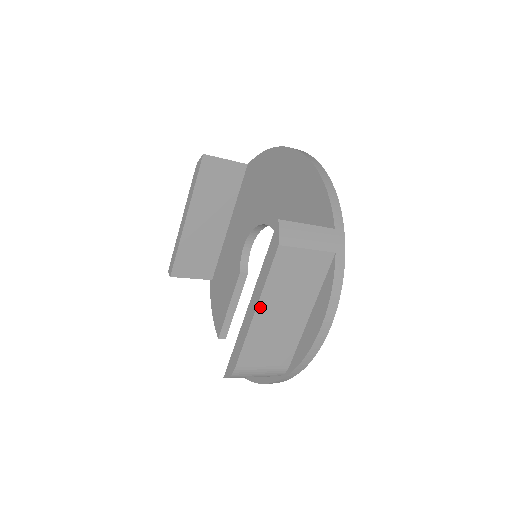
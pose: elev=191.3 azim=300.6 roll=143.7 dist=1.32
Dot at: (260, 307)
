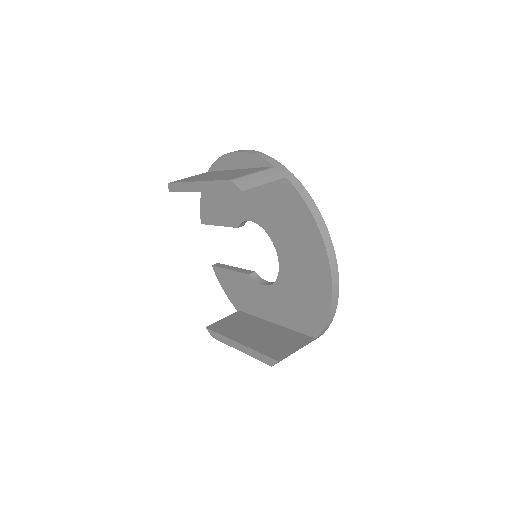
Dot at: occluded
